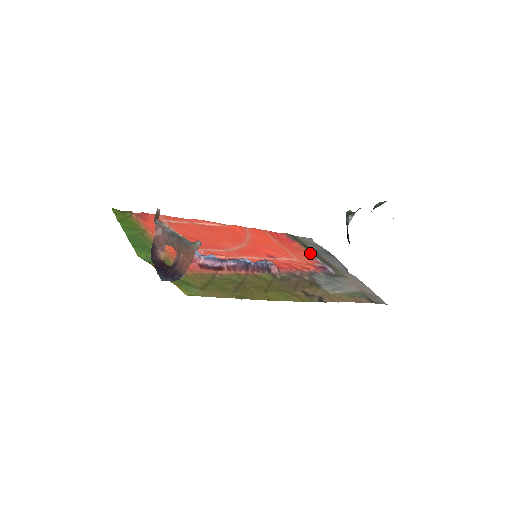
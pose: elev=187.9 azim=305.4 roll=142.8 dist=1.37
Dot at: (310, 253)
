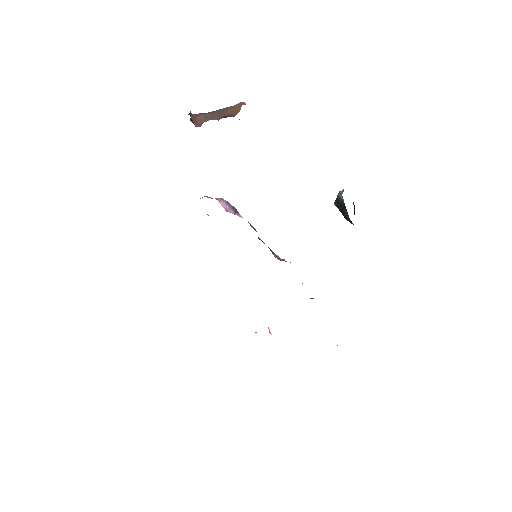
Dot at: occluded
